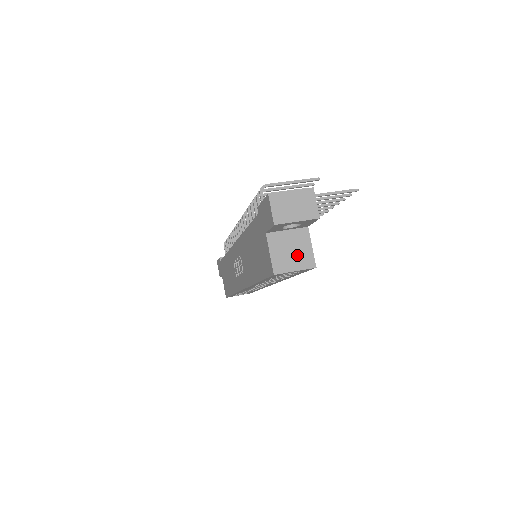
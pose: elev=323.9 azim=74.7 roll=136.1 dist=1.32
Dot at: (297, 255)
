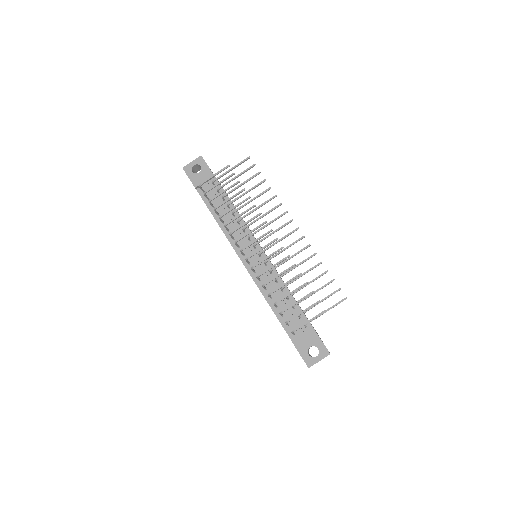
Dot at: occluded
